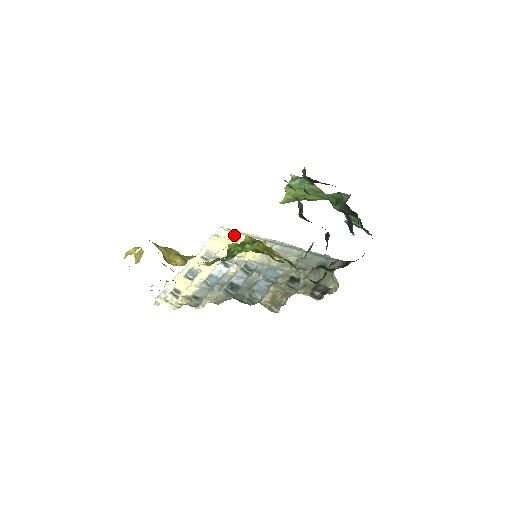
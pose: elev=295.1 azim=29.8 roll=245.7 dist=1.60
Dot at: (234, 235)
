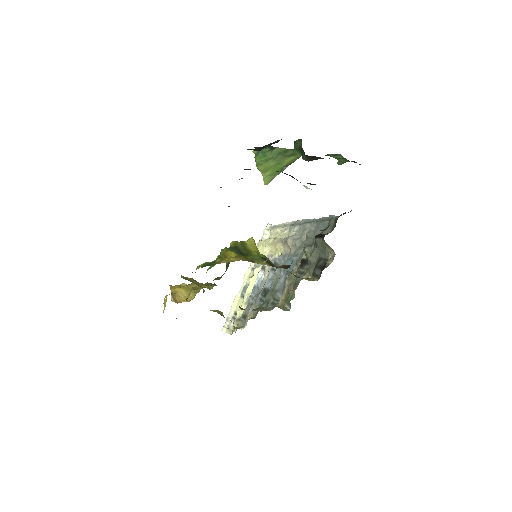
Dot at: (273, 232)
